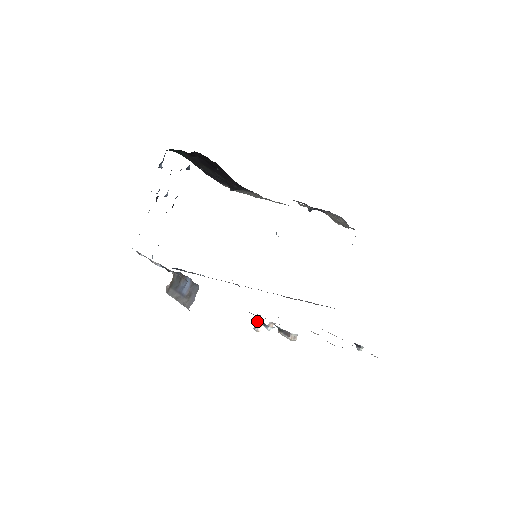
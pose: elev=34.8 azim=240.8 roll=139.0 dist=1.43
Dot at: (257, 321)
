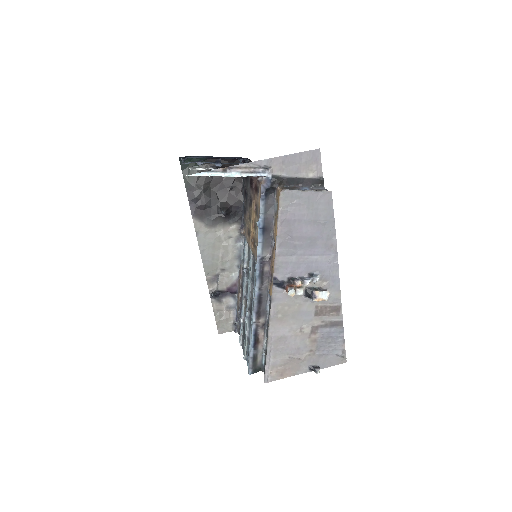
Dot at: (296, 280)
